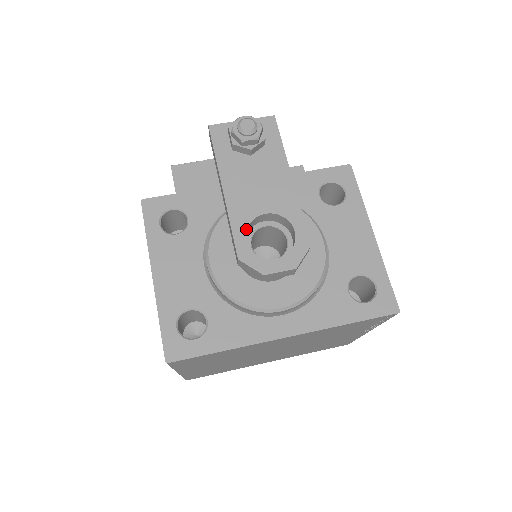
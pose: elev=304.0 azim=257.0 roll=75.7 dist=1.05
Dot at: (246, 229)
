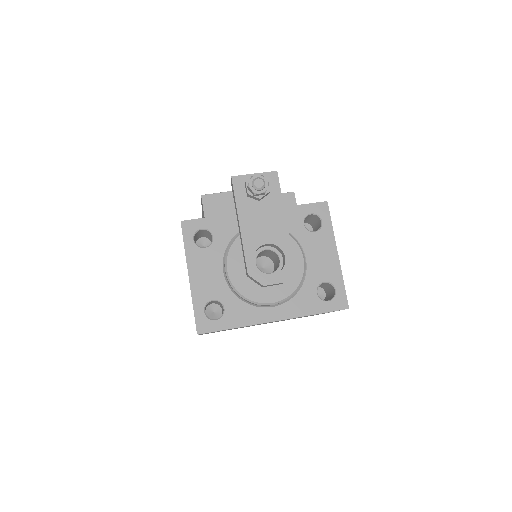
Dot at: occluded
